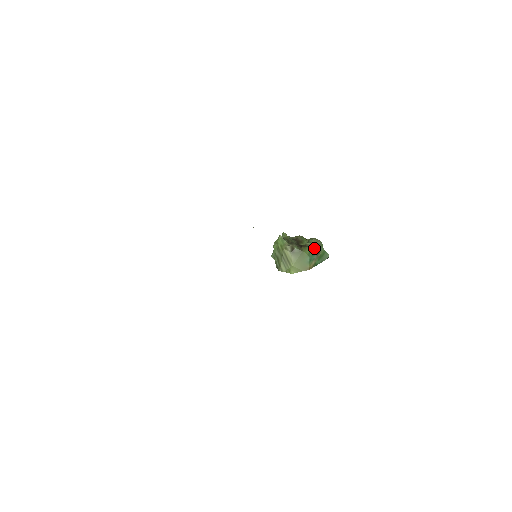
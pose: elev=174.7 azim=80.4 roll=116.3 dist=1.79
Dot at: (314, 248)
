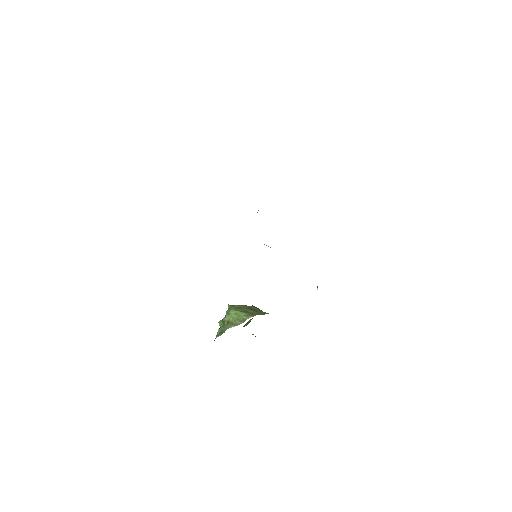
Dot at: occluded
